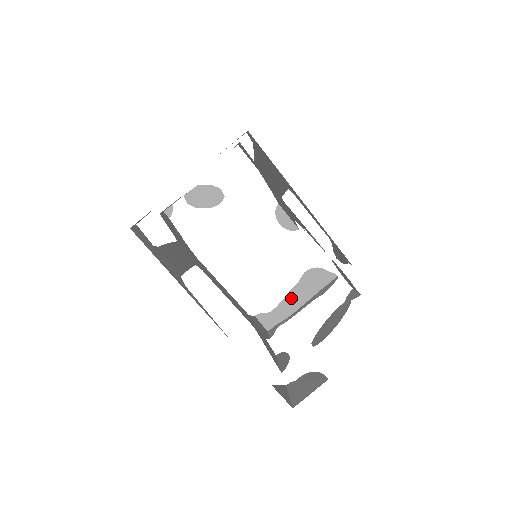
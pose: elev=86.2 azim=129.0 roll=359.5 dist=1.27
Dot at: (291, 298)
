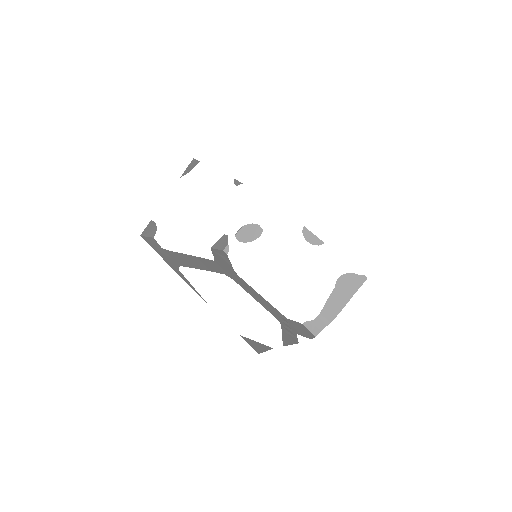
Dot at: (331, 304)
